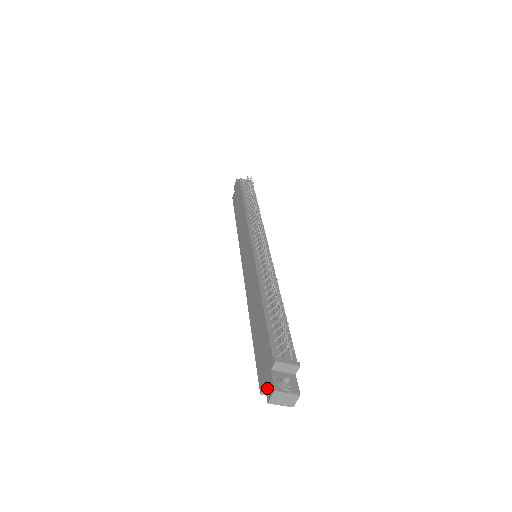
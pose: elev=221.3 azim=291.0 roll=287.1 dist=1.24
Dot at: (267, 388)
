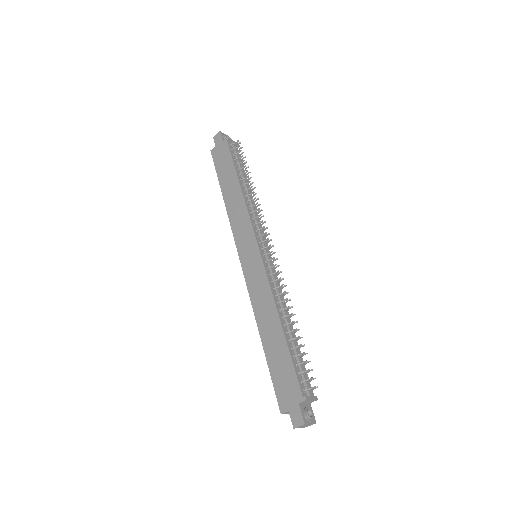
Dot at: (293, 416)
